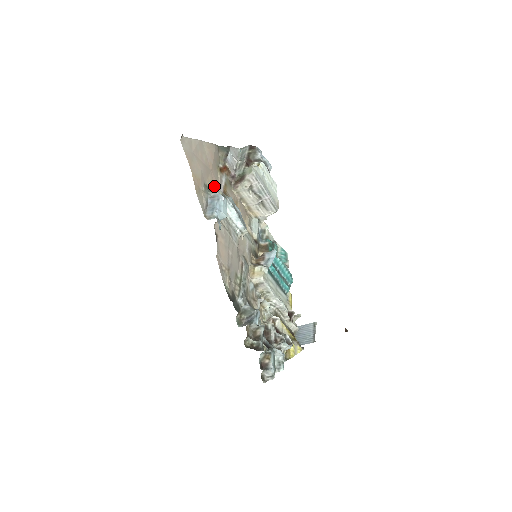
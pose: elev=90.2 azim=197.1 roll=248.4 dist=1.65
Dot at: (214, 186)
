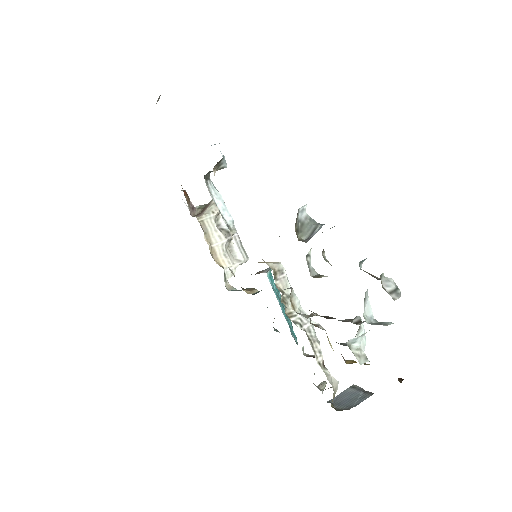
Dot at: occluded
